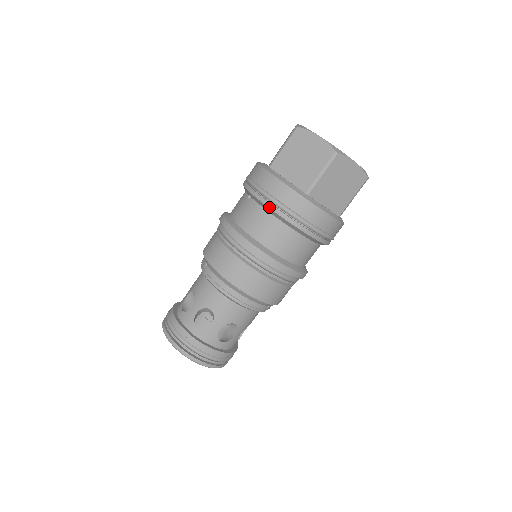
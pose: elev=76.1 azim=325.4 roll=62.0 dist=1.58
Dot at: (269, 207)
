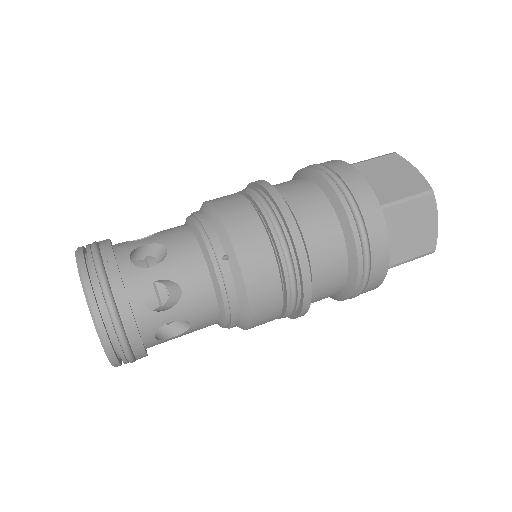
Dot at: (299, 170)
